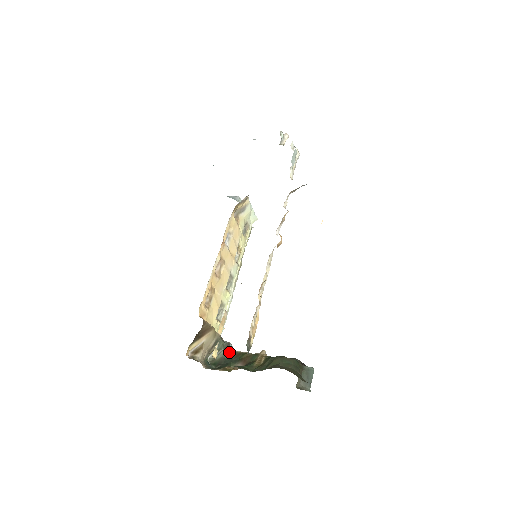
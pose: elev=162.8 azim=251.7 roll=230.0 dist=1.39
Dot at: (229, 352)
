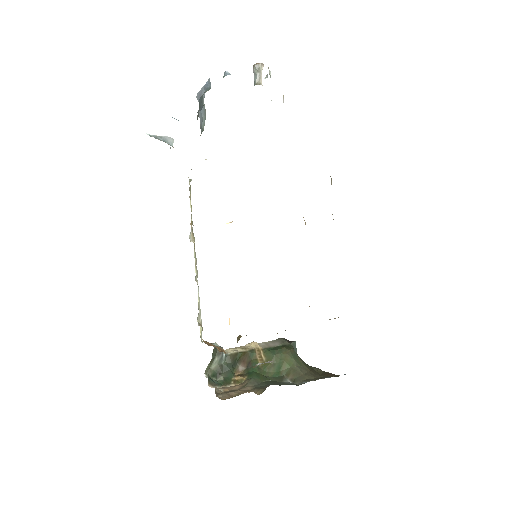
Dot at: (223, 357)
